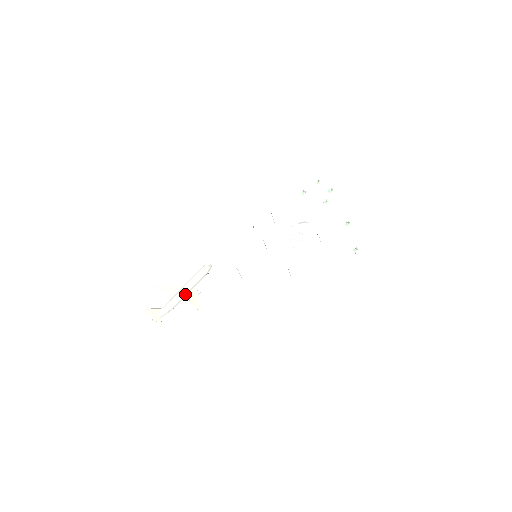
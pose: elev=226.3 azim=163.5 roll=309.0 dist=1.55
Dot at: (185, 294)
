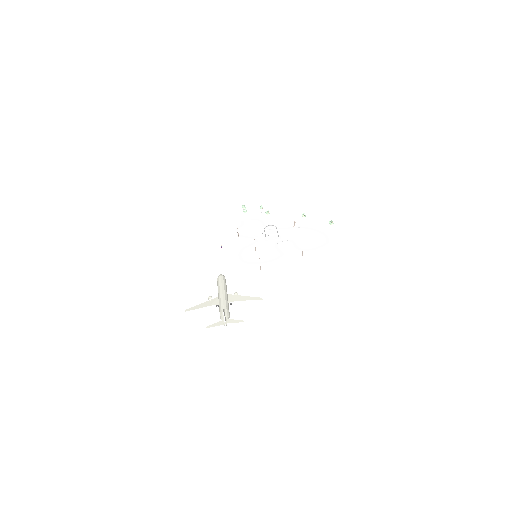
Dot at: (227, 299)
